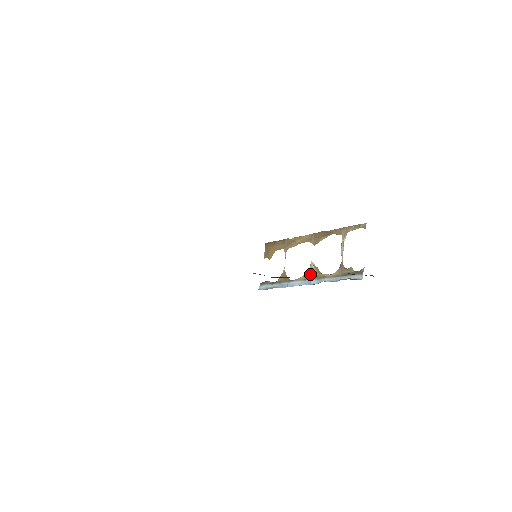
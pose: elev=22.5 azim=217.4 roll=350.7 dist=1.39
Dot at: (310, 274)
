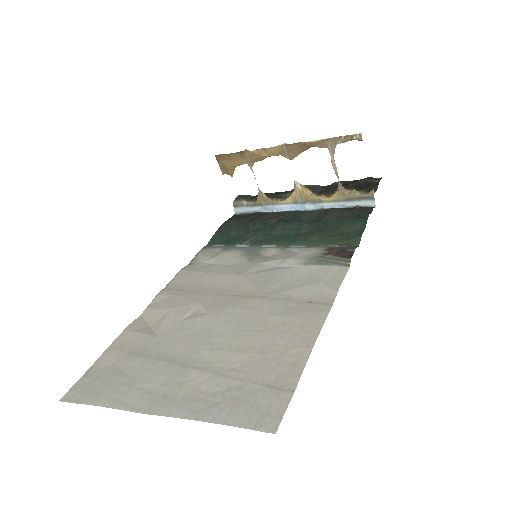
Dot at: (299, 196)
